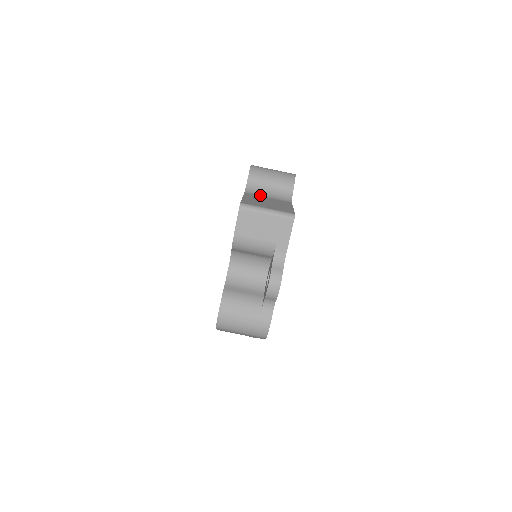
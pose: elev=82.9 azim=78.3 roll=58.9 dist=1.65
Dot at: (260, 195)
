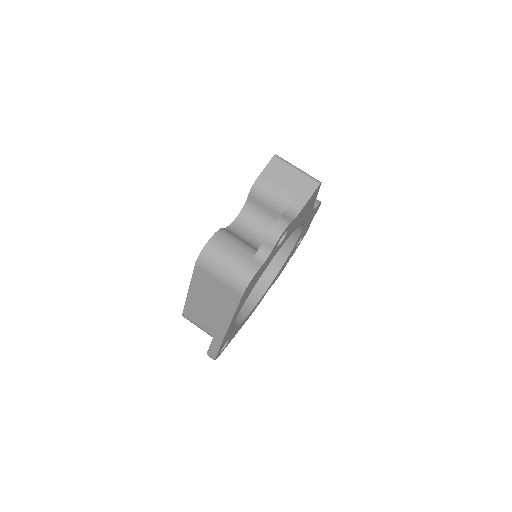
Dot at: occluded
